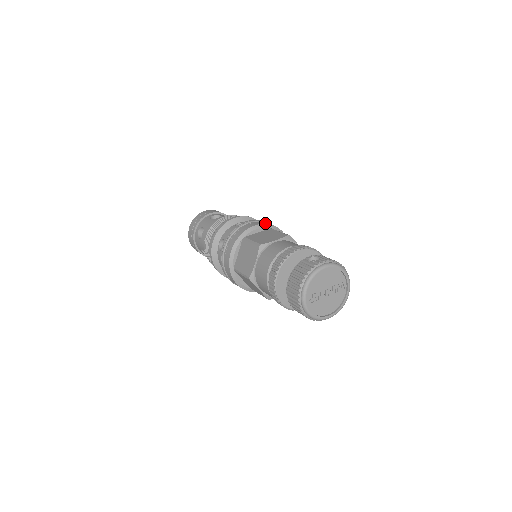
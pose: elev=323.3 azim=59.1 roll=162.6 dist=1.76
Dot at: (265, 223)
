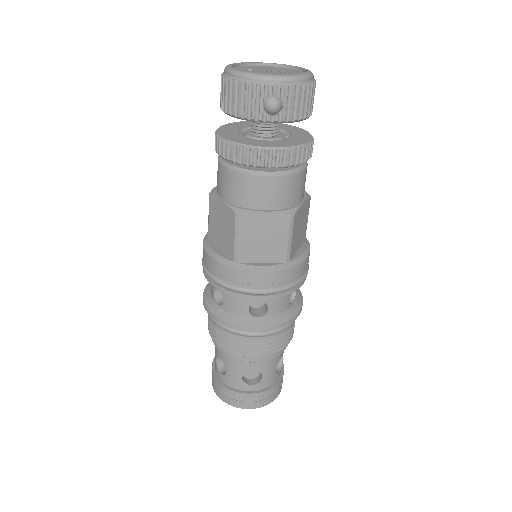
Dot at: occluded
